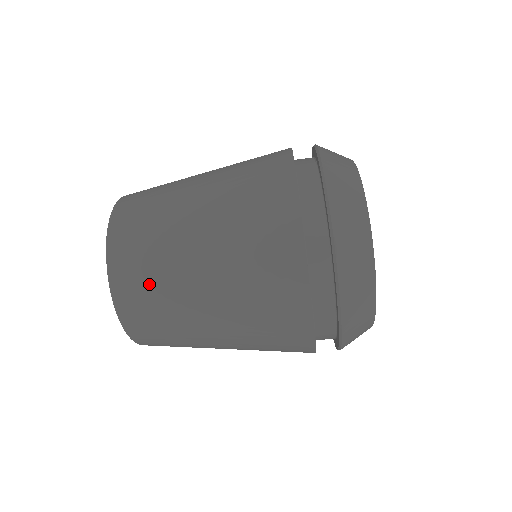
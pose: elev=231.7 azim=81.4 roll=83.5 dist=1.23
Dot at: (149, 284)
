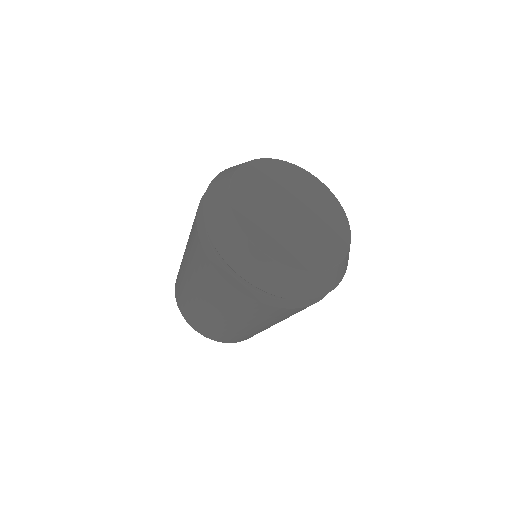
Dot at: (215, 331)
